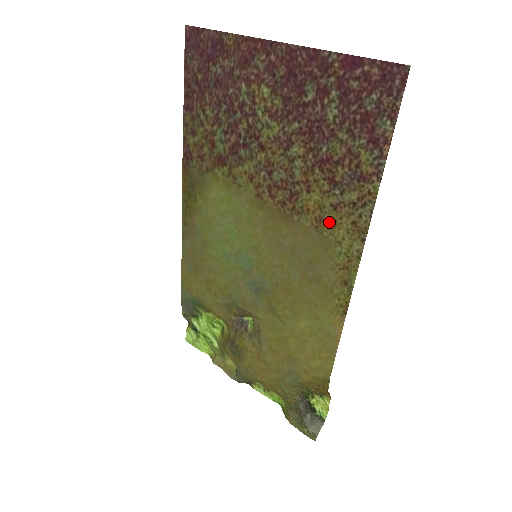
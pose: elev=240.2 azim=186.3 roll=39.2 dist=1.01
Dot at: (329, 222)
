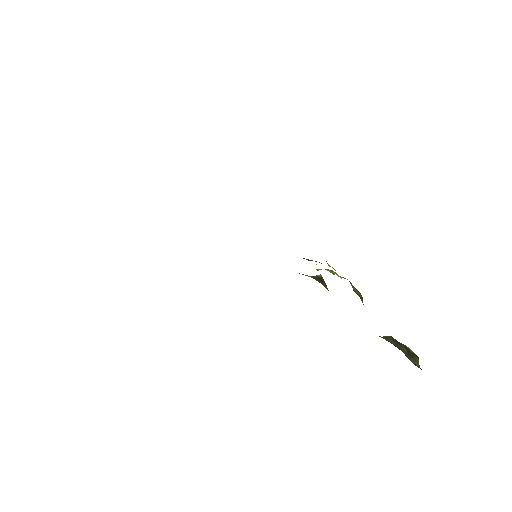
Dot at: occluded
